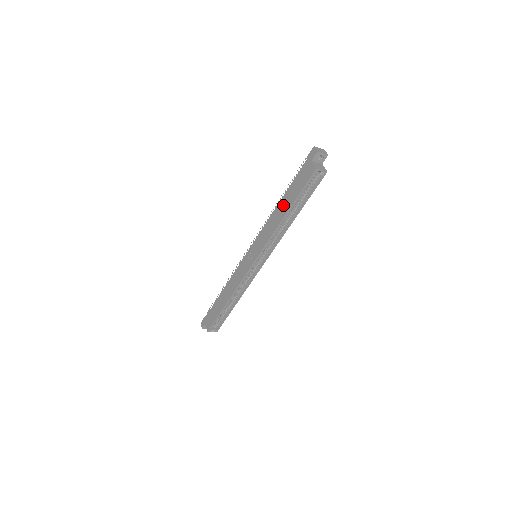
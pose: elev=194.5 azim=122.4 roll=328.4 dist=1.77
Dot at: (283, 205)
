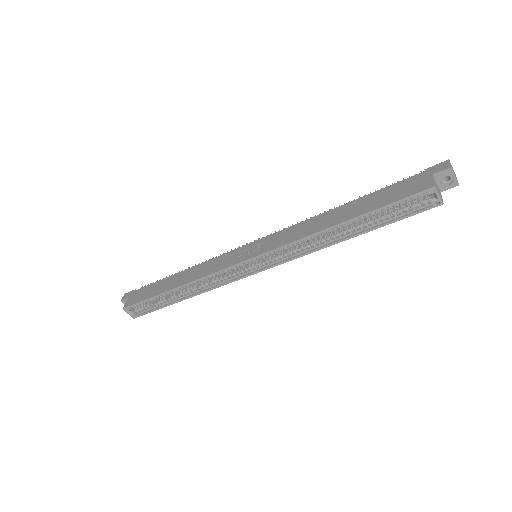
Dot at: (345, 210)
